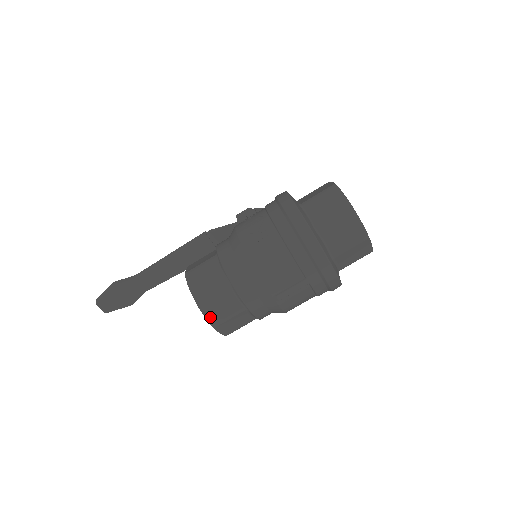
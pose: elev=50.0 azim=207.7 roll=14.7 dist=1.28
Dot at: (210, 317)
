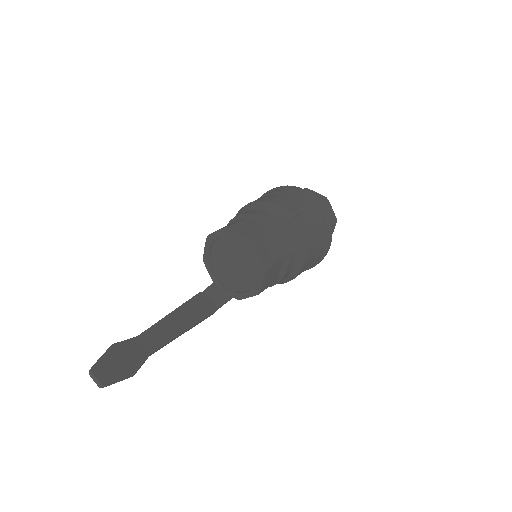
Dot at: (246, 235)
